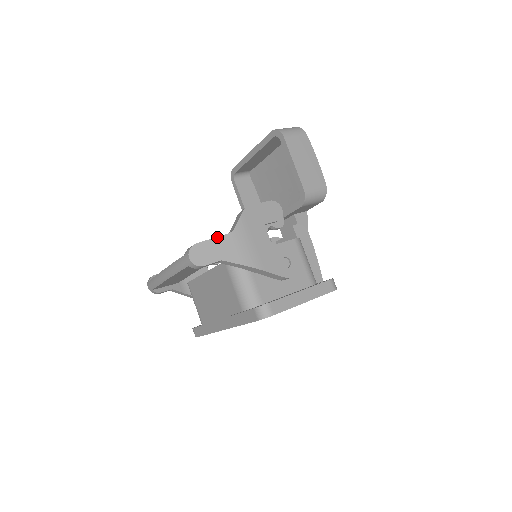
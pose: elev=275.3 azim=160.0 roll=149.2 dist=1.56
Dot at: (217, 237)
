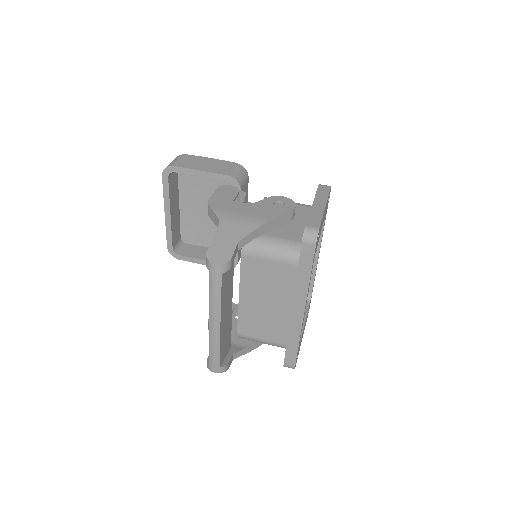
Dot at: (215, 234)
